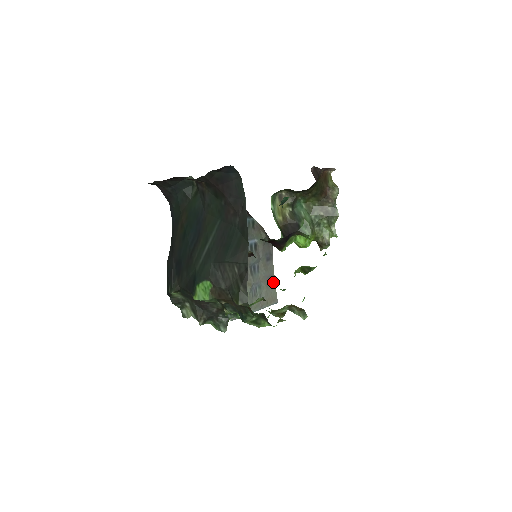
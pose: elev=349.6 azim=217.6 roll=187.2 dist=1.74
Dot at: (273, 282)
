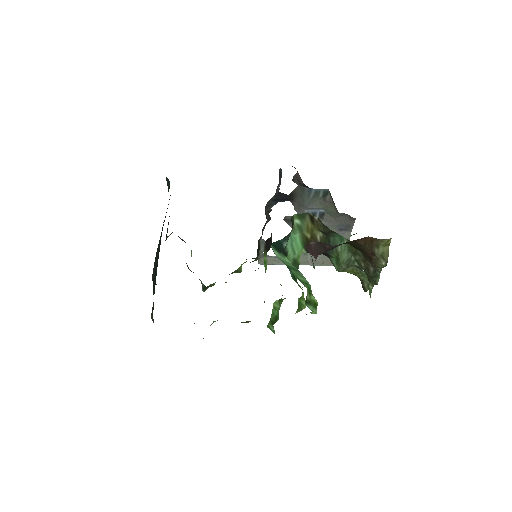
Dot at: occluded
